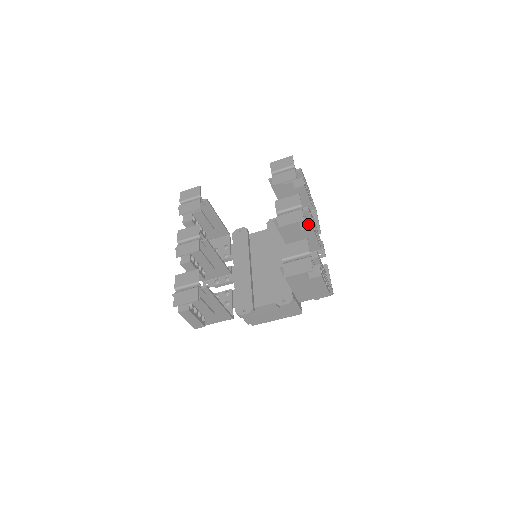
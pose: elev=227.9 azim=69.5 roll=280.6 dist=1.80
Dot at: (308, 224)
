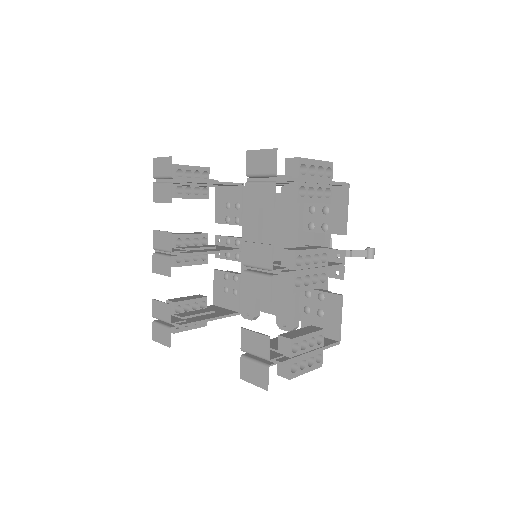
Dot at: (289, 286)
